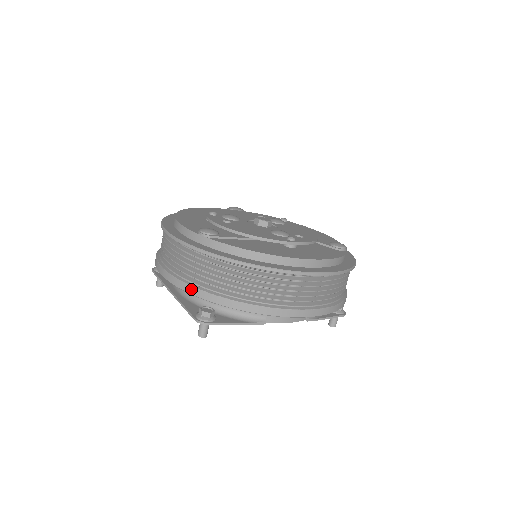
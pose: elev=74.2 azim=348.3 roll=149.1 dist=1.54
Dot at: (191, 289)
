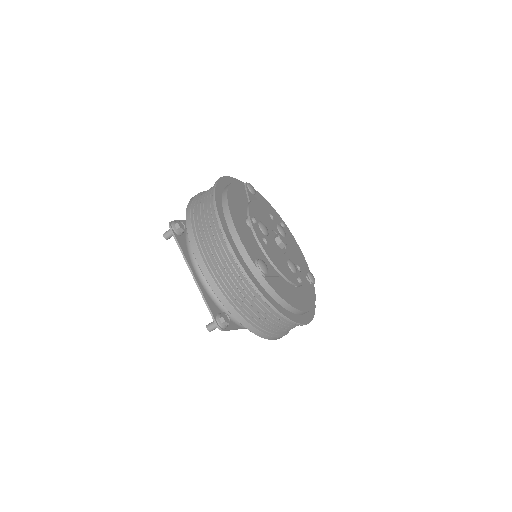
Dot at: (227, 304)
